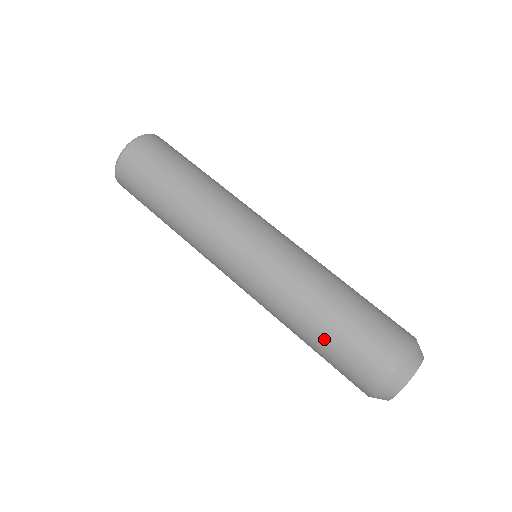
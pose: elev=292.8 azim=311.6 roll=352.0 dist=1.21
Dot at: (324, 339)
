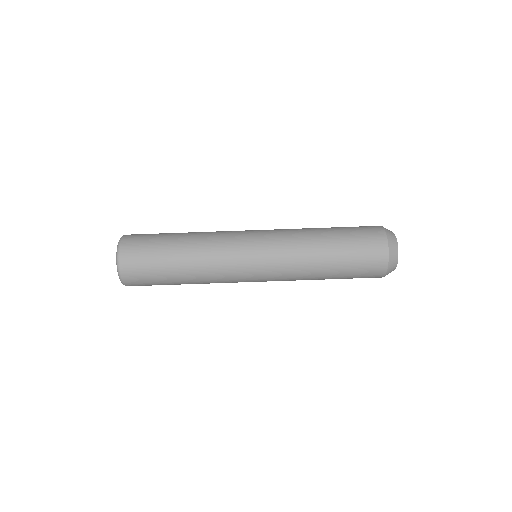
Dot at: occluded
